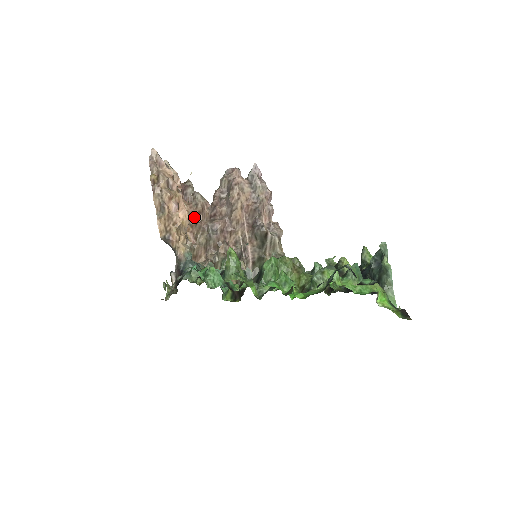
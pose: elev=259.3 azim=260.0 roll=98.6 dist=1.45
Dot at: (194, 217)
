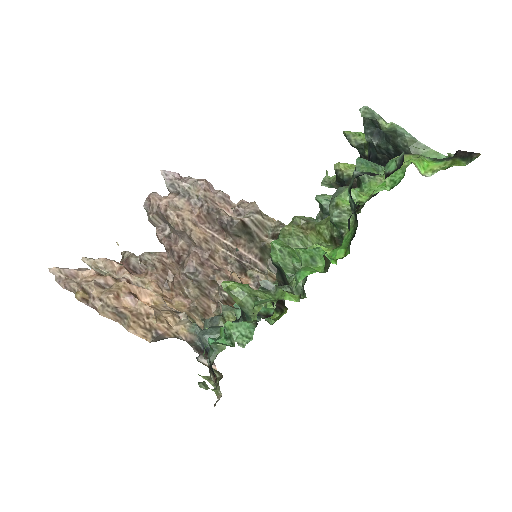
Dot at: (164, 279)
